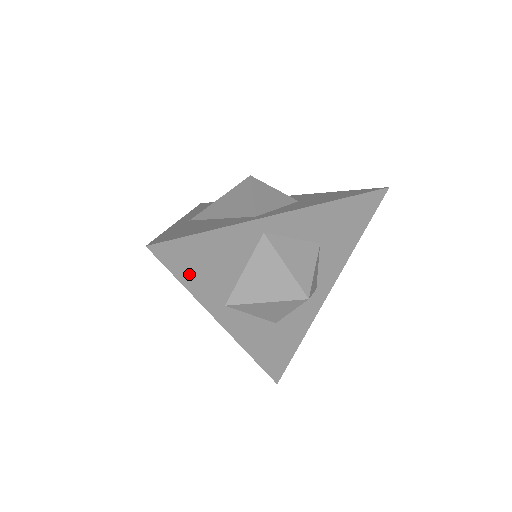
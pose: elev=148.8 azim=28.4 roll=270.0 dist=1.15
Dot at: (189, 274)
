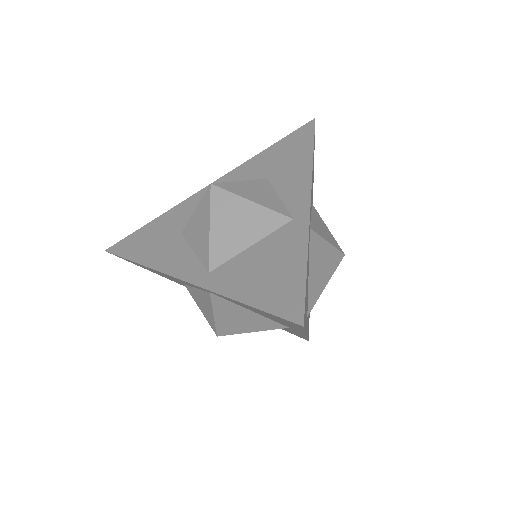
Dot at: occluded
